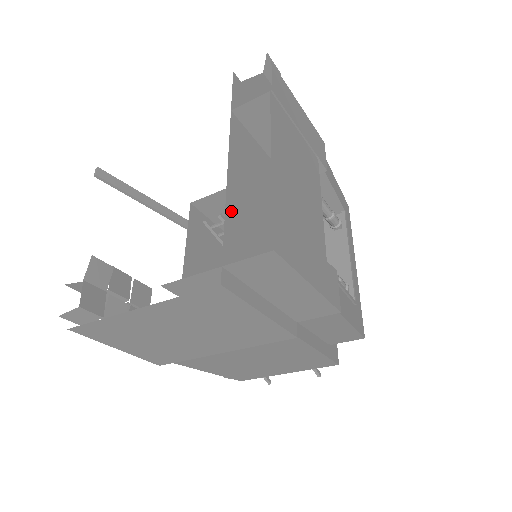
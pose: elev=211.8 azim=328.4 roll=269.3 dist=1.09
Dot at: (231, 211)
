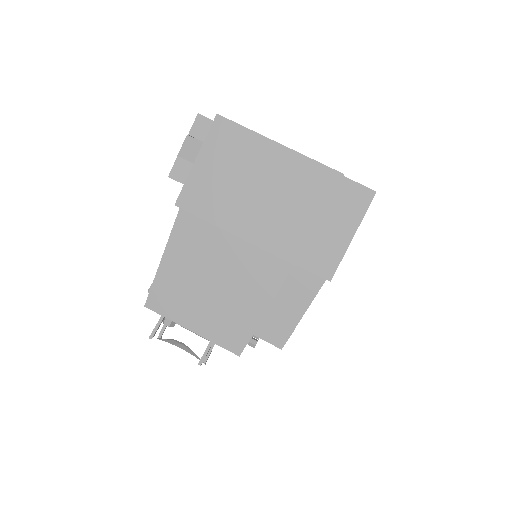
Dot at: occluded
